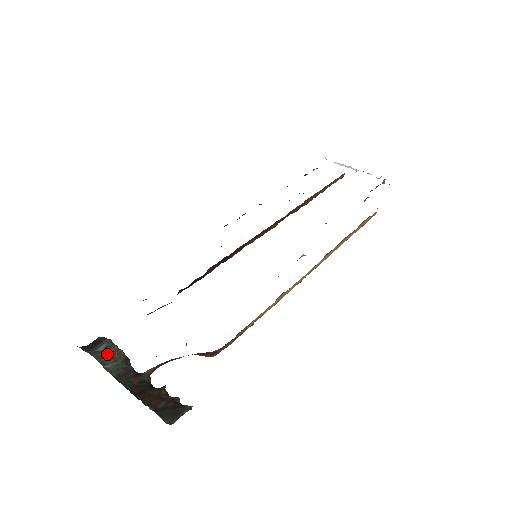
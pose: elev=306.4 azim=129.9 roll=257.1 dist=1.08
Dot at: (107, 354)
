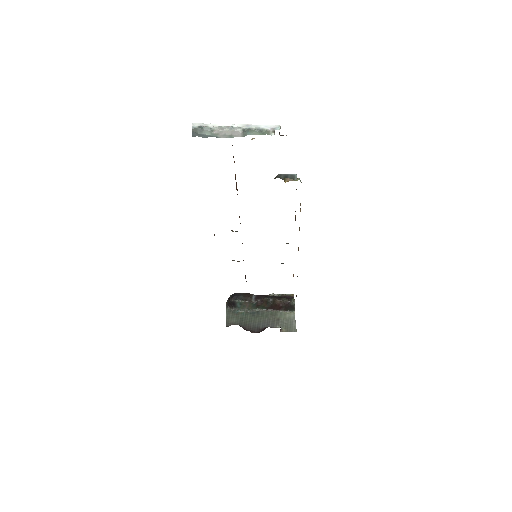
Dot at: (244, 306)
